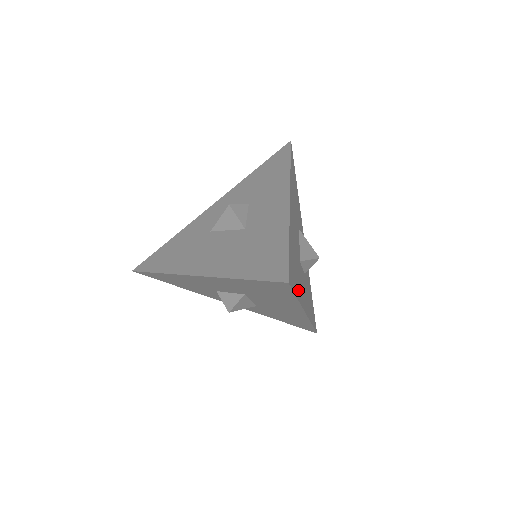
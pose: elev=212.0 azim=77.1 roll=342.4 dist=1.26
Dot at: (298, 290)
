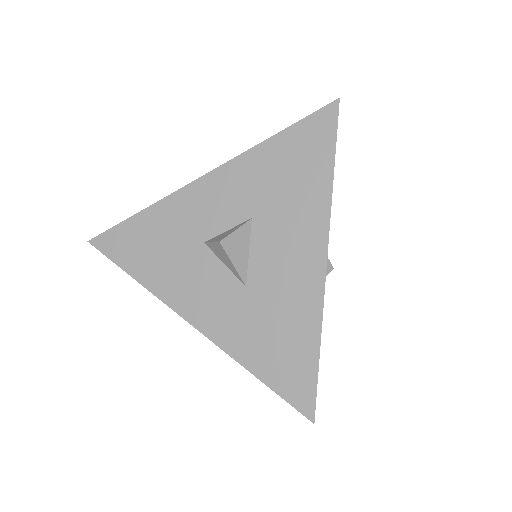
Dot at: occluded
